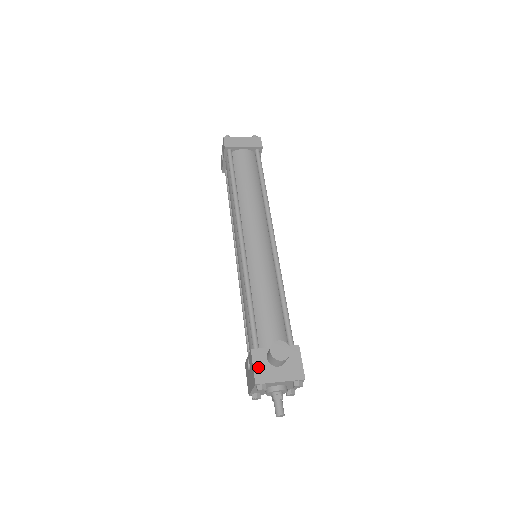
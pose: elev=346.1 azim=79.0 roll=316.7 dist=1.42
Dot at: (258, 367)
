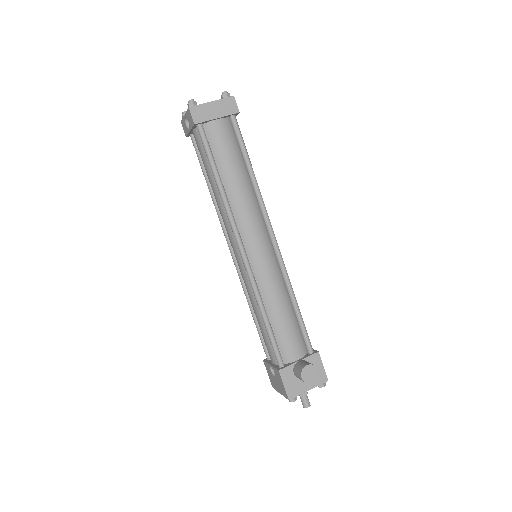
Dot at: (288, 384)
